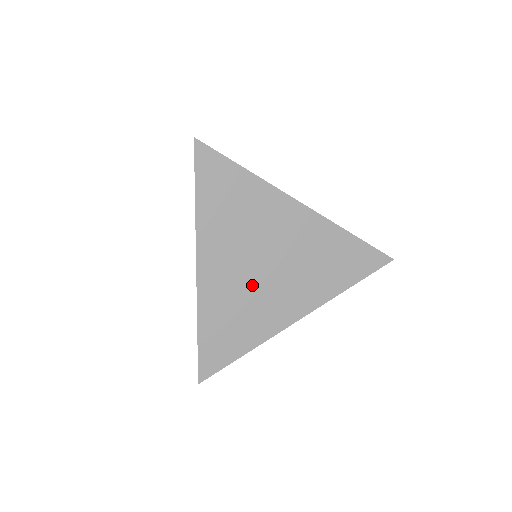
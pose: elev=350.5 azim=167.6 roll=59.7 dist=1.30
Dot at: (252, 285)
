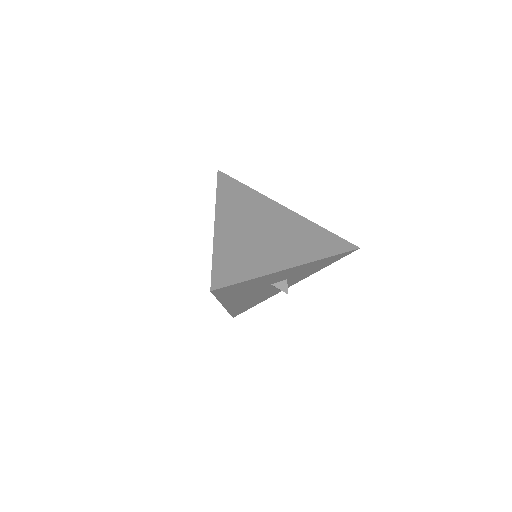
Dot at: (255, 239)
